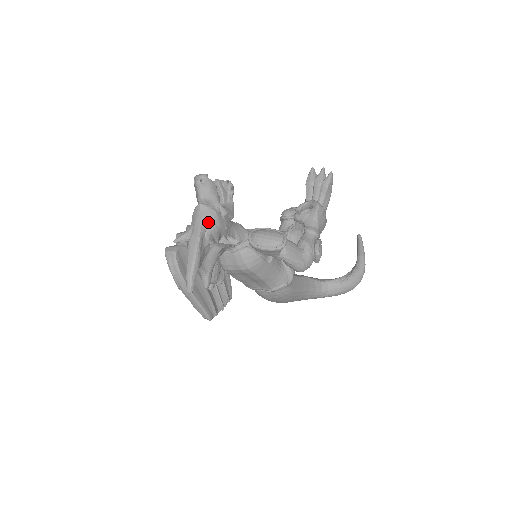
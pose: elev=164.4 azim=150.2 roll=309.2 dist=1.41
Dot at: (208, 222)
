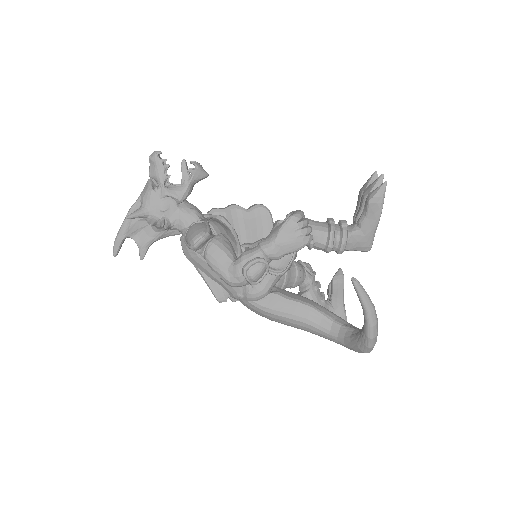
Dot at: (143, 198)
